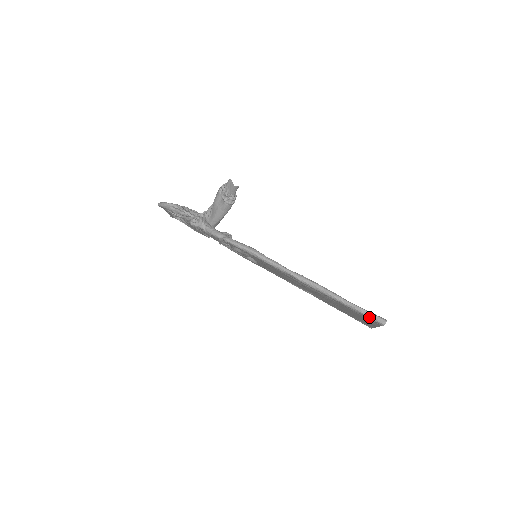
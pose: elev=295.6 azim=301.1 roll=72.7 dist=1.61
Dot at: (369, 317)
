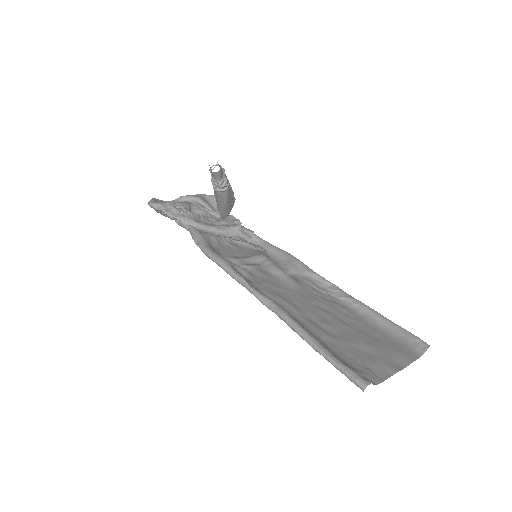
Dot at: occluded
